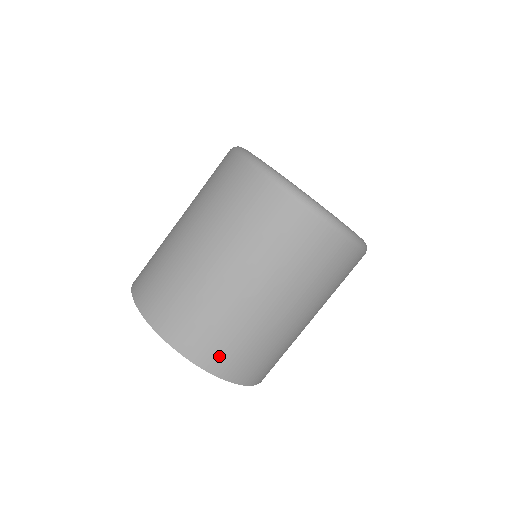
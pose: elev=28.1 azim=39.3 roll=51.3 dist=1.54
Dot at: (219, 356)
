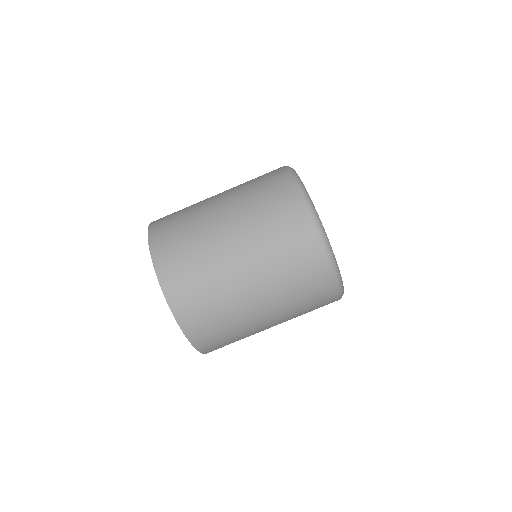
Dot at: (172, 266)
